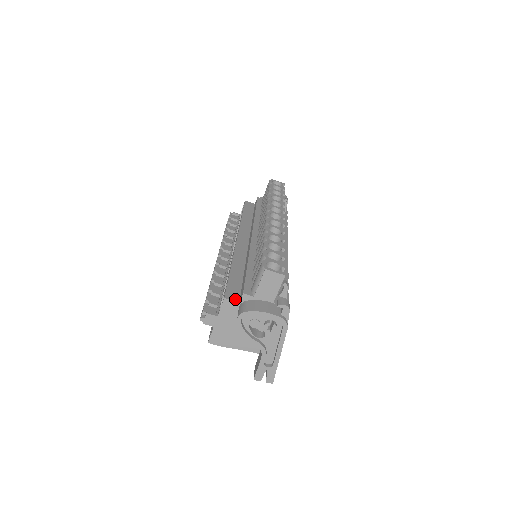
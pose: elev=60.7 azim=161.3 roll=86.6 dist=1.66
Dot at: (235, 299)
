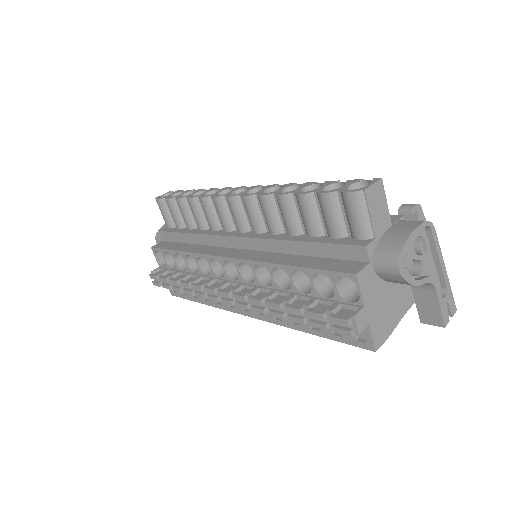
Dot at: (361, 265)
